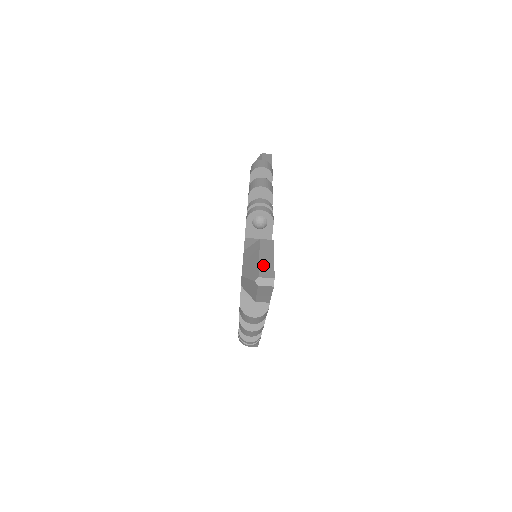
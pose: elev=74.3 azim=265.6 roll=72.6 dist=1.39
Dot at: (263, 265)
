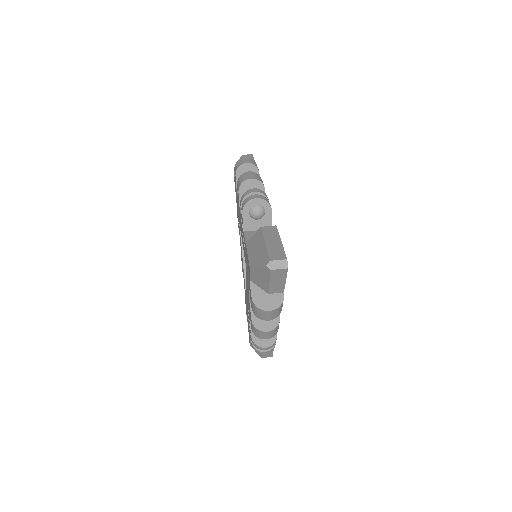
Dot at: (271, 249)
